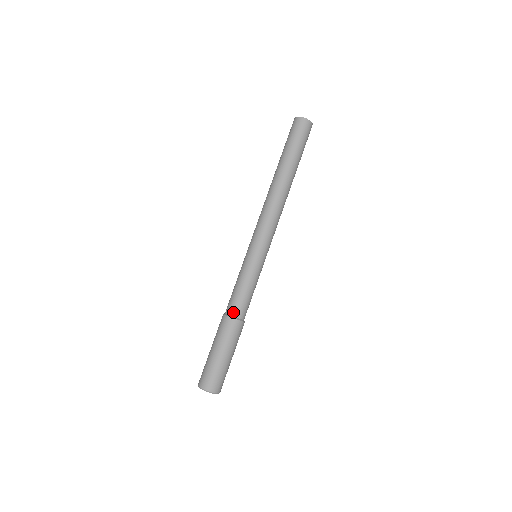
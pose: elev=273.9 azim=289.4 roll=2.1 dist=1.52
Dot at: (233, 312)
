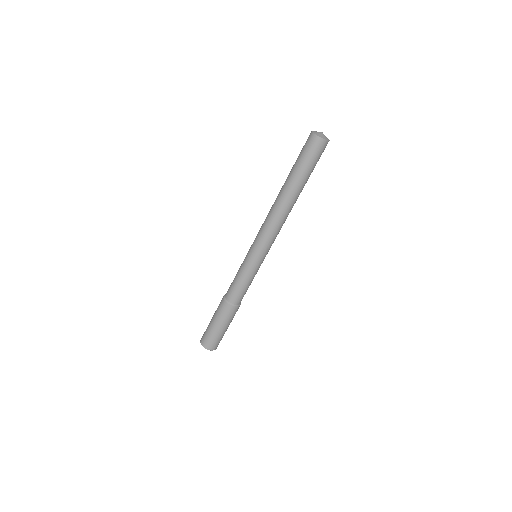
Dot at: (232, 301)
